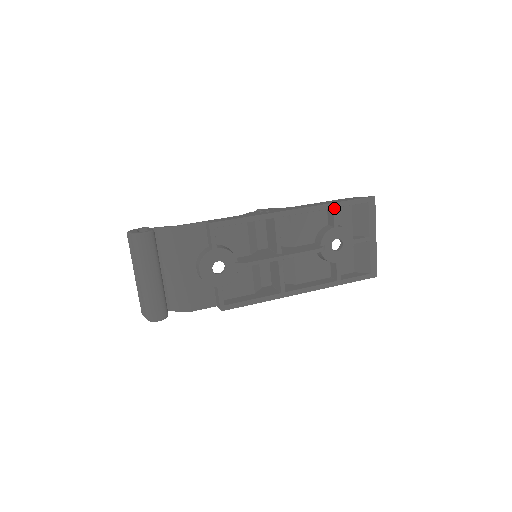
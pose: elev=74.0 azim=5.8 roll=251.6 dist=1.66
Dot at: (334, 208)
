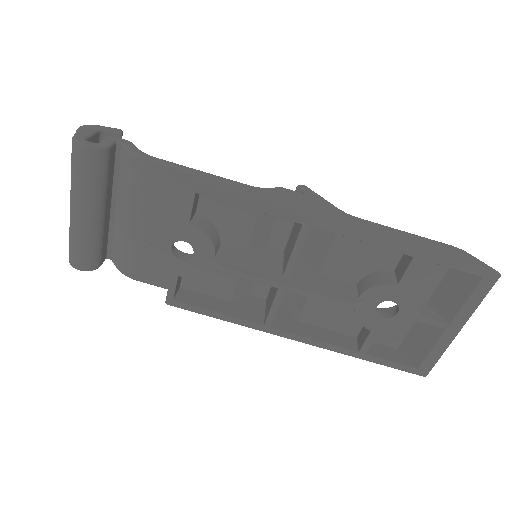
Dot at: (415, 257)
